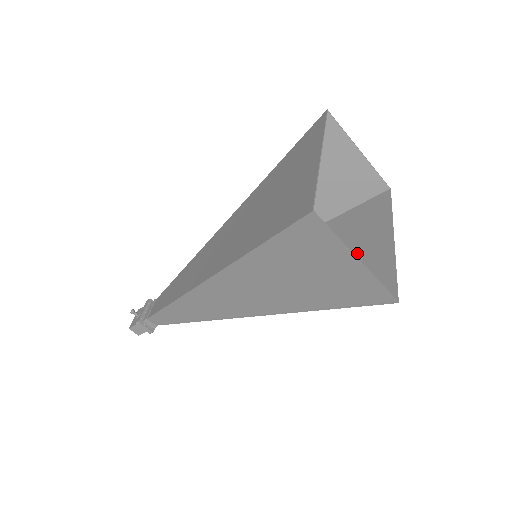
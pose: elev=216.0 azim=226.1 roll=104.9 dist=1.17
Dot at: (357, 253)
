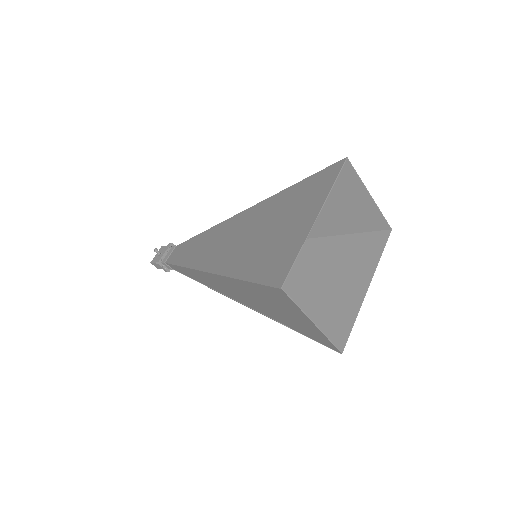
Dot at: (336, 287)
